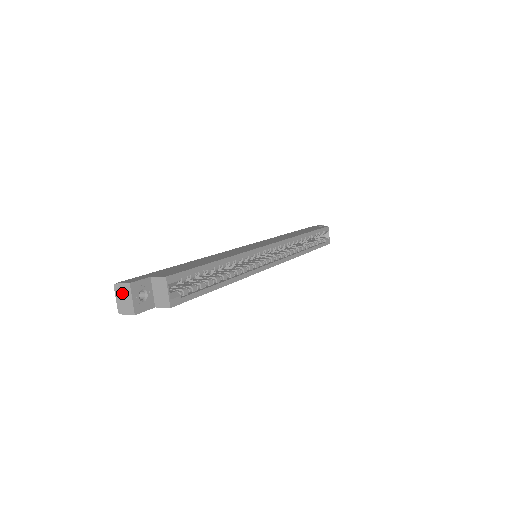
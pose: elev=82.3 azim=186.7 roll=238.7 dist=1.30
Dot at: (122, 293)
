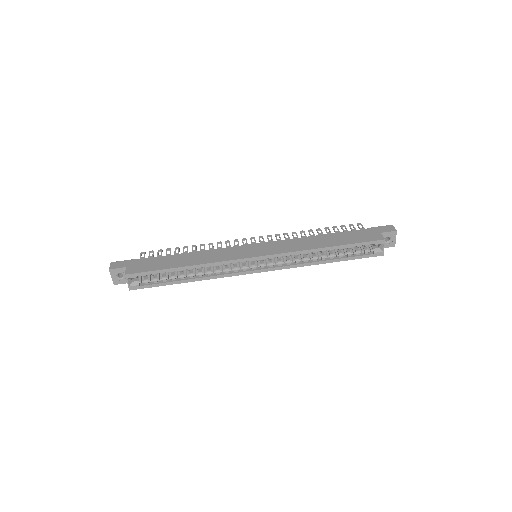
Dot at: occluded
